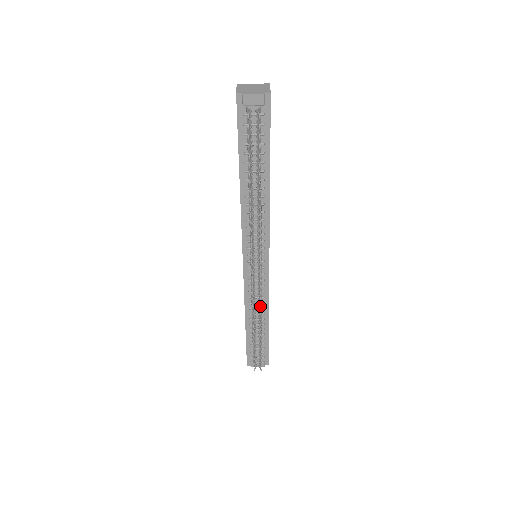
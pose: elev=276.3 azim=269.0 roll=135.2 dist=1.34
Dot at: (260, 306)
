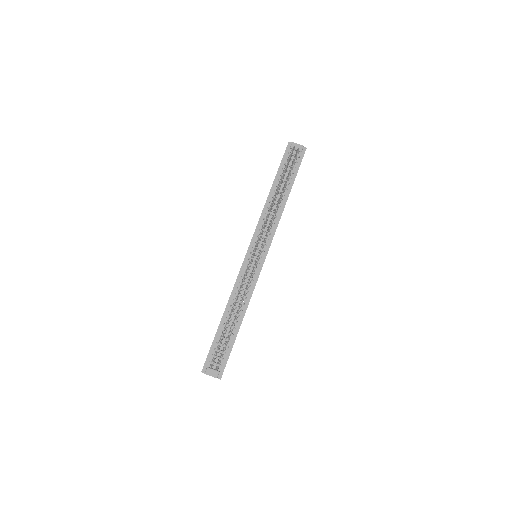
Dot at: occluded
